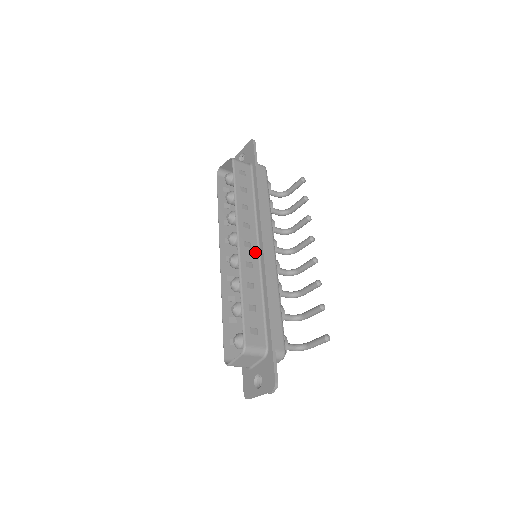
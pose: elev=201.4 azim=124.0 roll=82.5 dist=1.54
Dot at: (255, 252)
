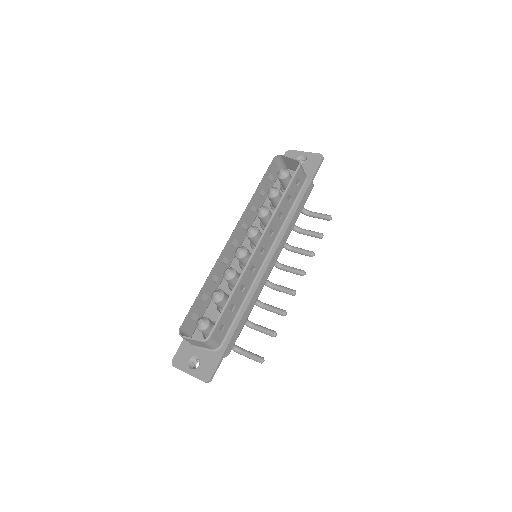
Dot at: (262, 259)
